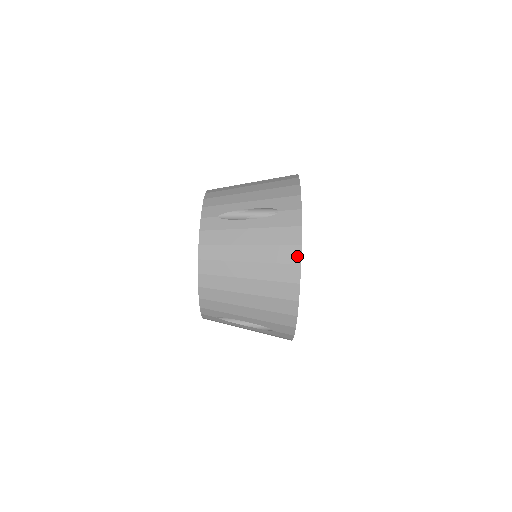
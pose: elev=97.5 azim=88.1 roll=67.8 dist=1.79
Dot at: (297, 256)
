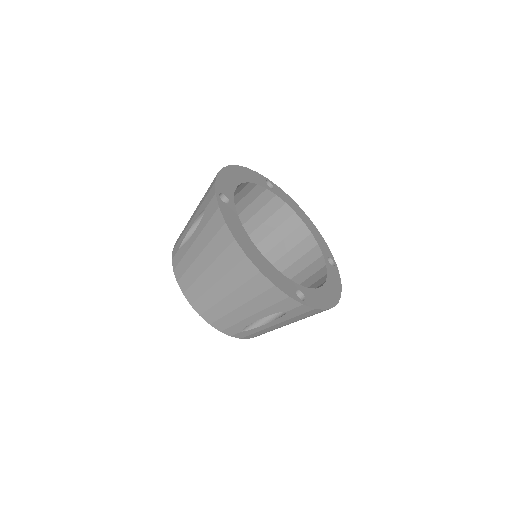
Dot at: occluded
